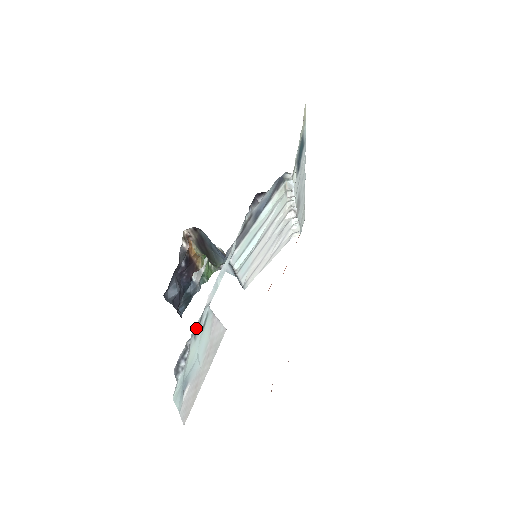
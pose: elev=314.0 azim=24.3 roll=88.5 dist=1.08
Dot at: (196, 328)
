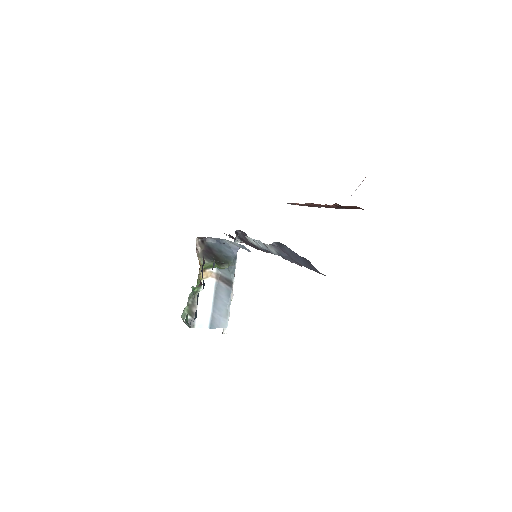
Dot at: occluded
